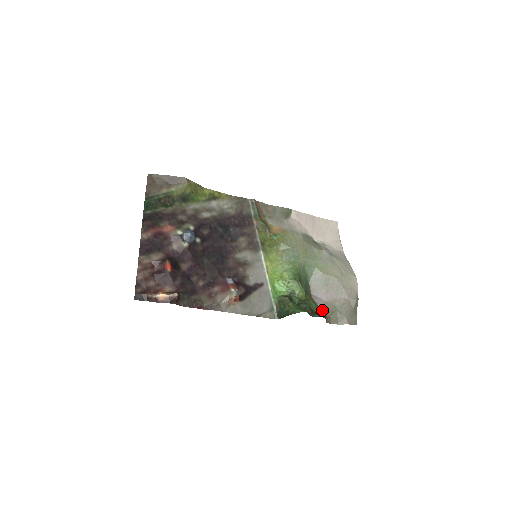
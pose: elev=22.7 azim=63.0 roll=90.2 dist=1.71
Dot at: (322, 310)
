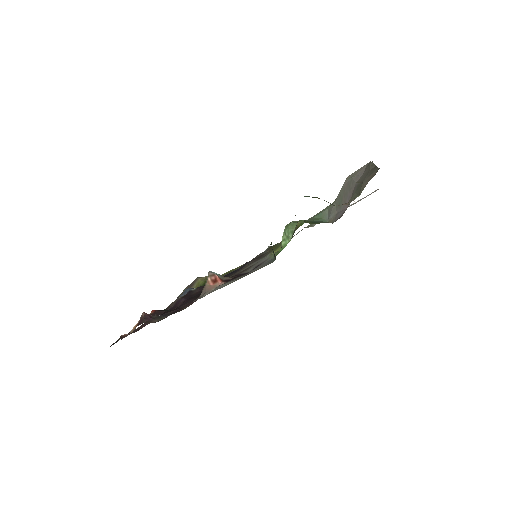
Dot at: occluded
